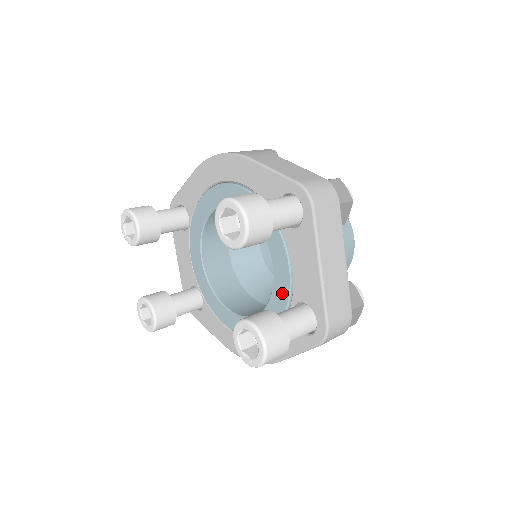
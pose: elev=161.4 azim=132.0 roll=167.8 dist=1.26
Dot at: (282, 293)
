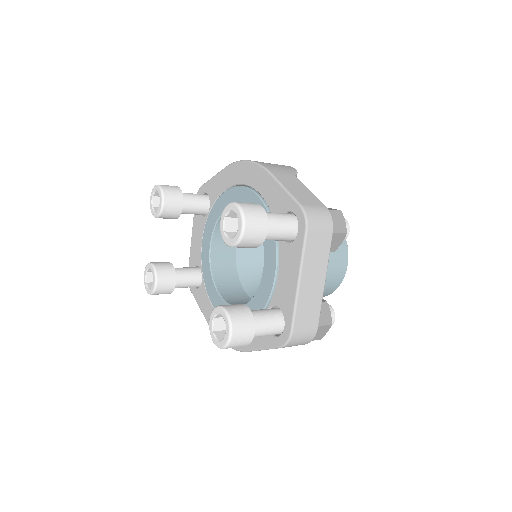
Dot at: (264, 294)
